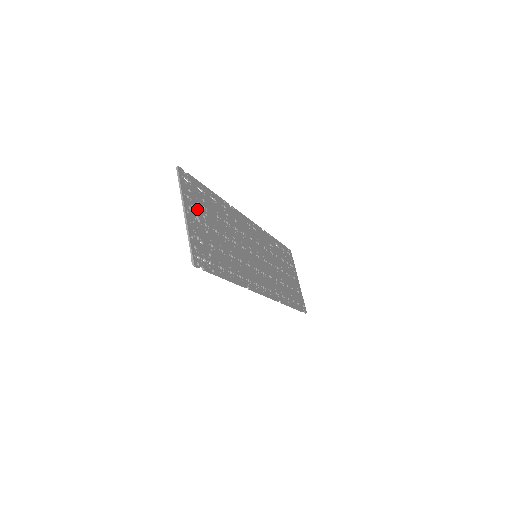
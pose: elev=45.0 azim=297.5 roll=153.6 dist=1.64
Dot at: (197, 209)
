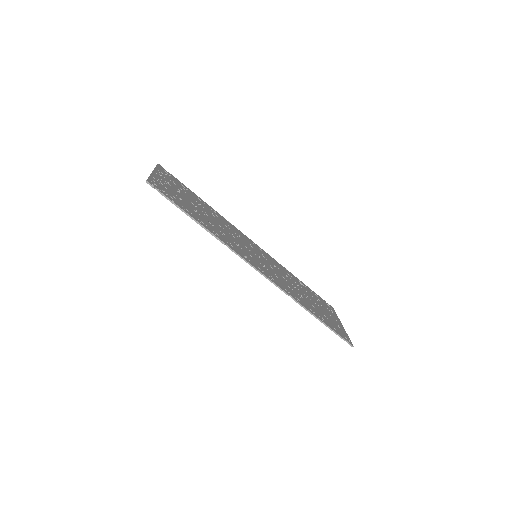
Dot at: (171, 183)
